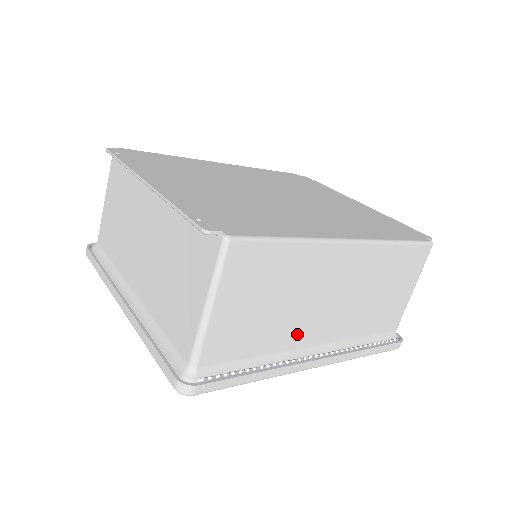
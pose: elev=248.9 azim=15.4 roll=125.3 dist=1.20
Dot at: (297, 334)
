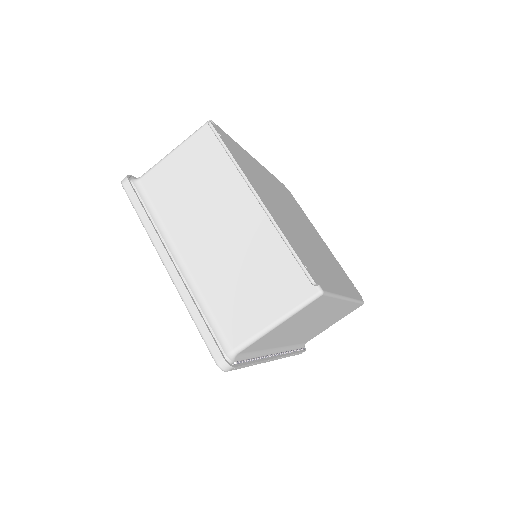
Dot at: (282, 341)
